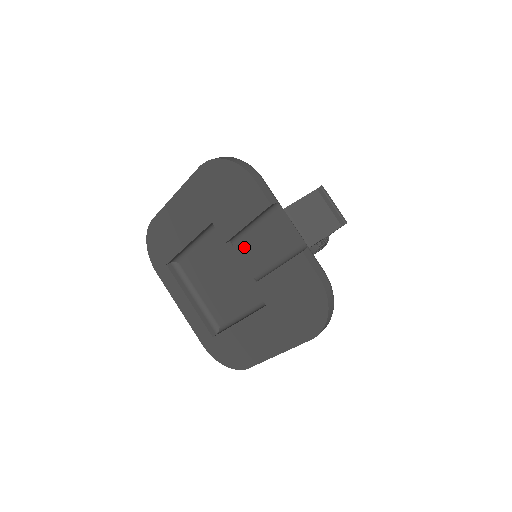
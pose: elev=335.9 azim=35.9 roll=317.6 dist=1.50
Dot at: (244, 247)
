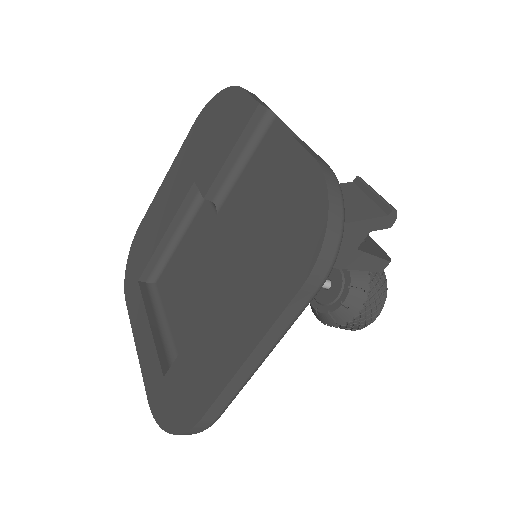
Dot at: (229, 205)
